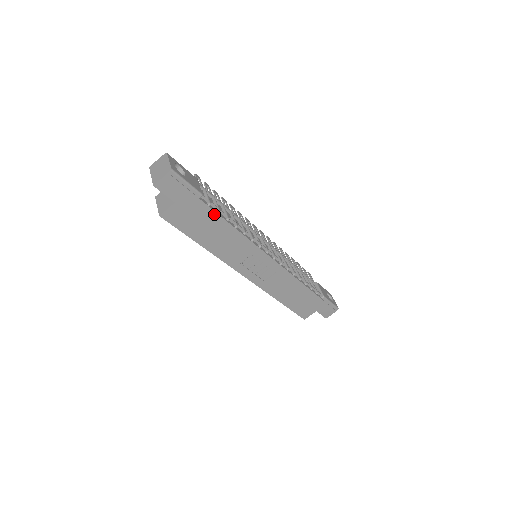
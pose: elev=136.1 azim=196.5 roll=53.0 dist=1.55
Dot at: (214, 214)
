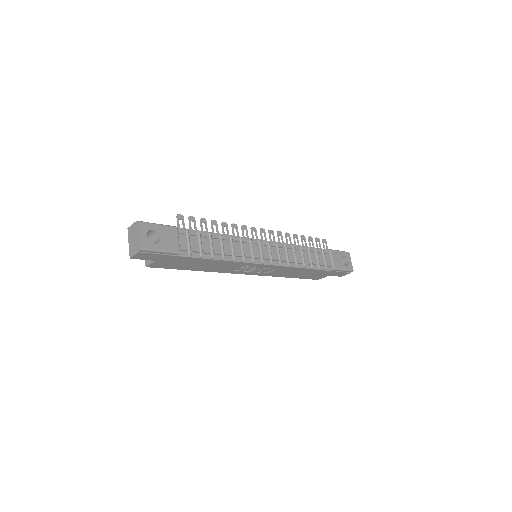
Dot at: (197, 259)
